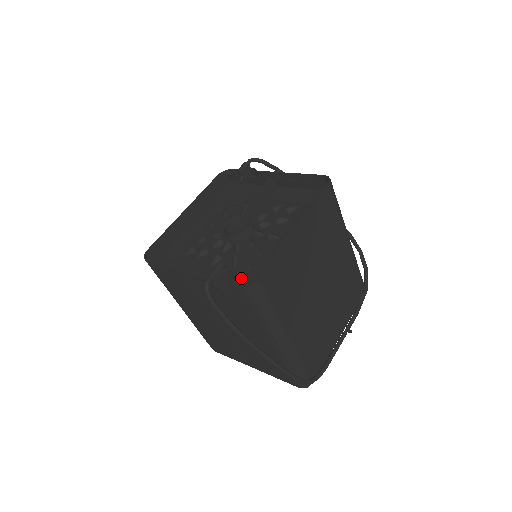
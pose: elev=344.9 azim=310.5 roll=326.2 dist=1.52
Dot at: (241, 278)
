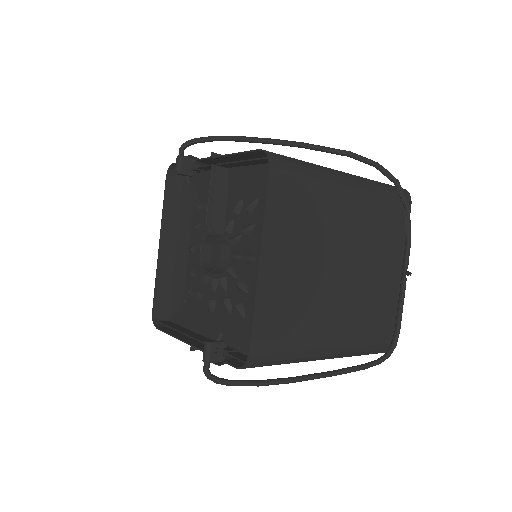
Dot at: (241, 332)
